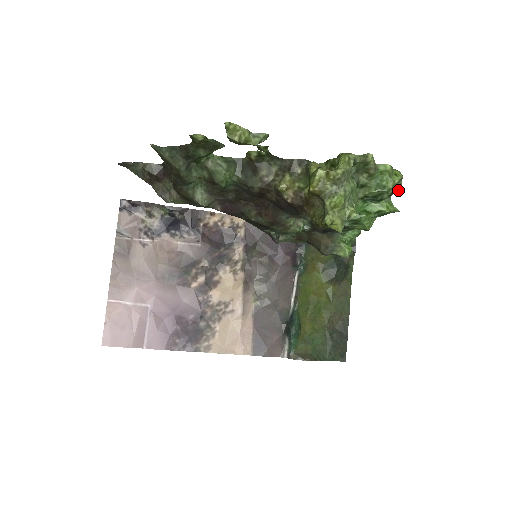
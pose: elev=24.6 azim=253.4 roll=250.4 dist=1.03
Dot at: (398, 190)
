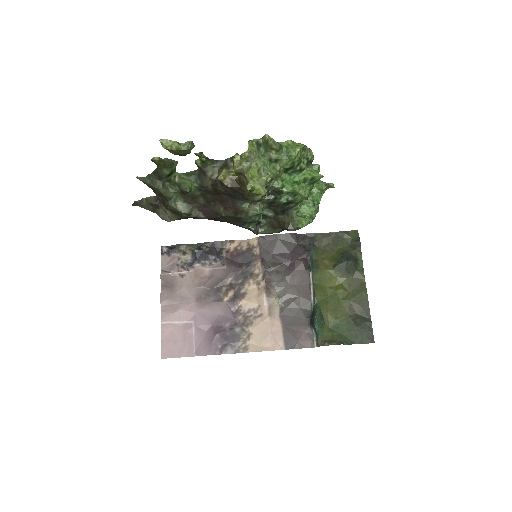
Dot at: (312, 159)
